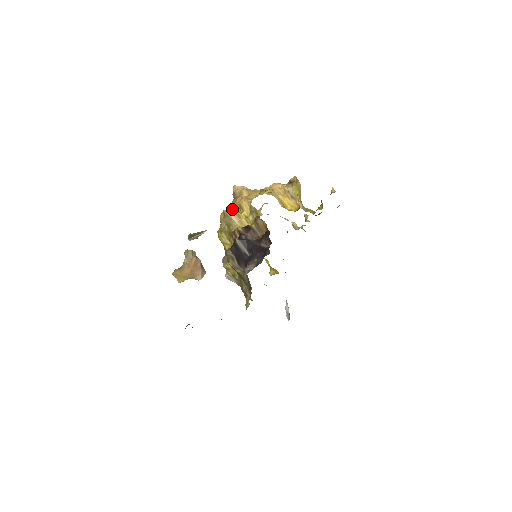
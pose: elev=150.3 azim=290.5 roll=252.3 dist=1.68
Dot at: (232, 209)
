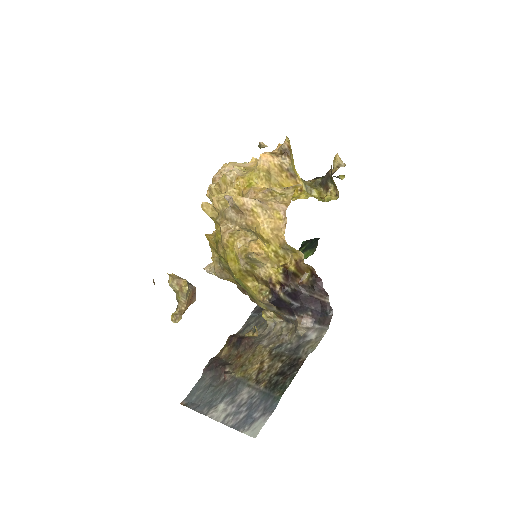
Dot at: (237, 228)
